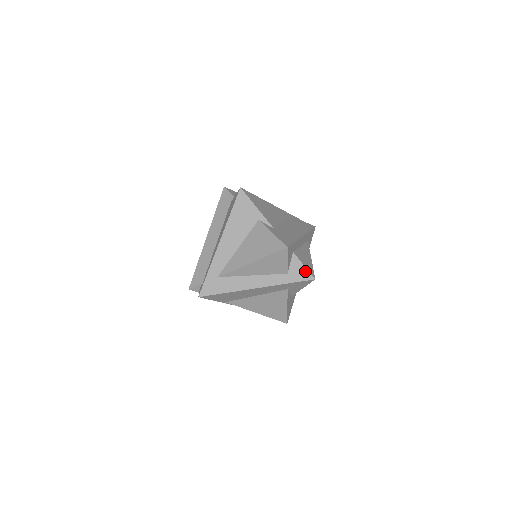
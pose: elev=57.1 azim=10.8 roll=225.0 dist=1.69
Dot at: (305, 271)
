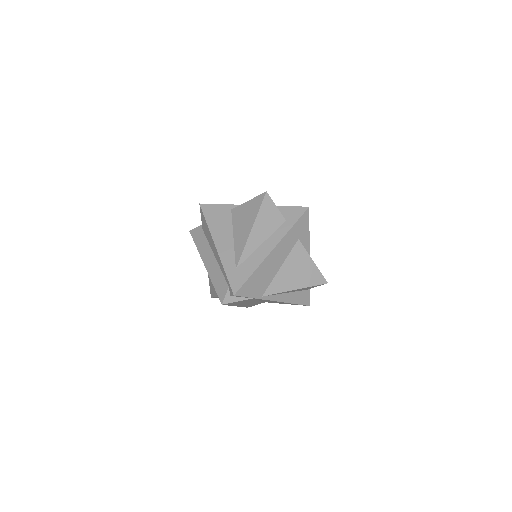
Dot at: (297, 209)
